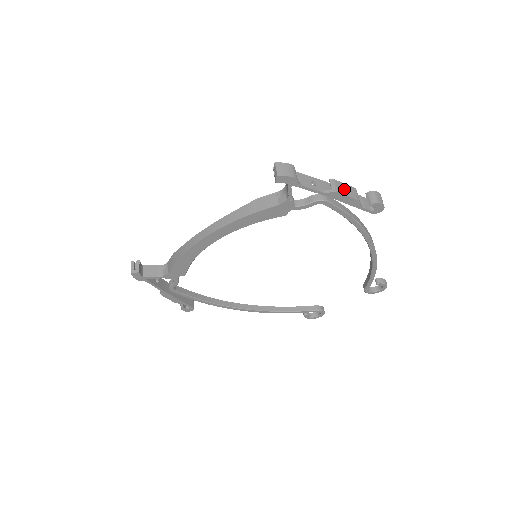
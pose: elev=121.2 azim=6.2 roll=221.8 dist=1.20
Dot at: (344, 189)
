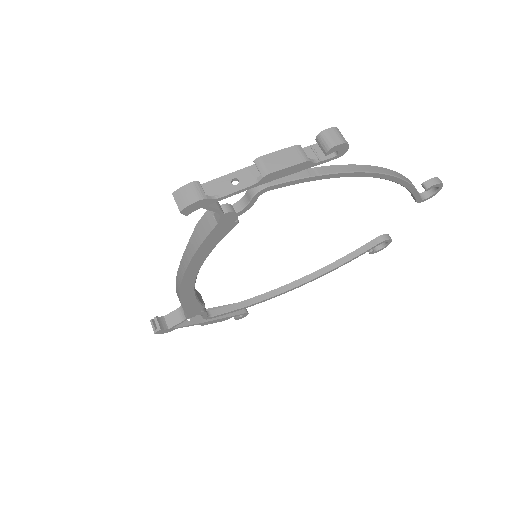
Dot at: (278, 161)
